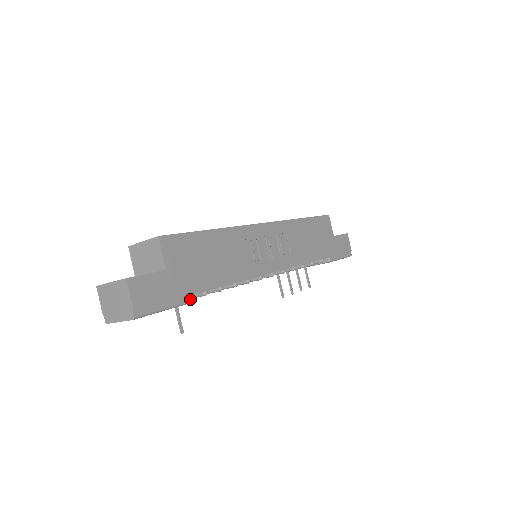
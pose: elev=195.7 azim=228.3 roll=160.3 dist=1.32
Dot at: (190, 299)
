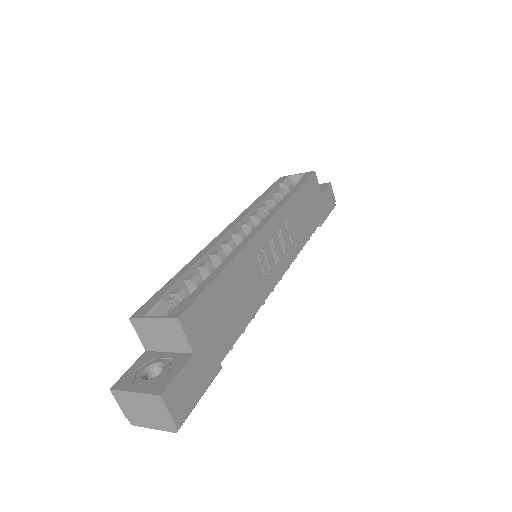
Dot at: (220, 367)
